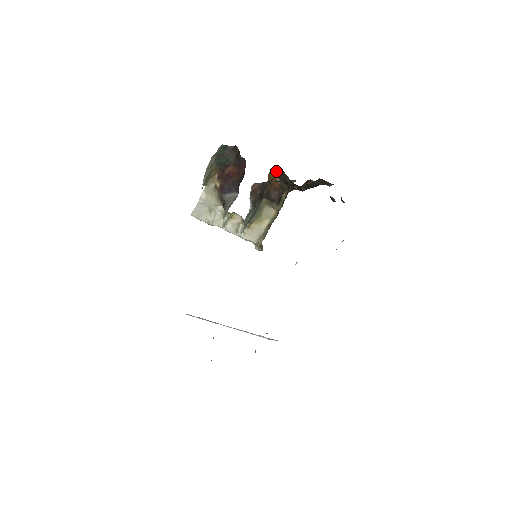
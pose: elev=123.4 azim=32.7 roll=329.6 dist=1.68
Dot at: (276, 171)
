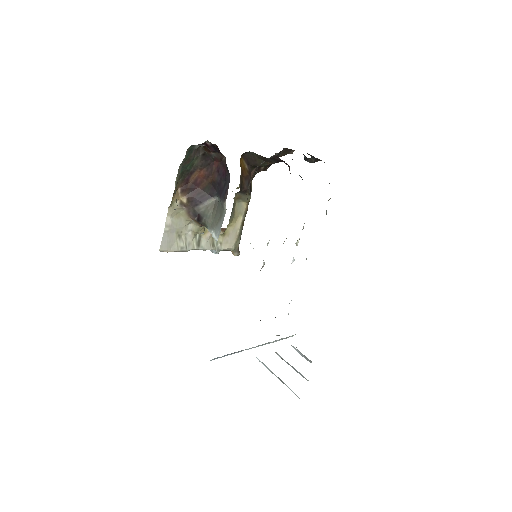
Dot at: (243, 157)
